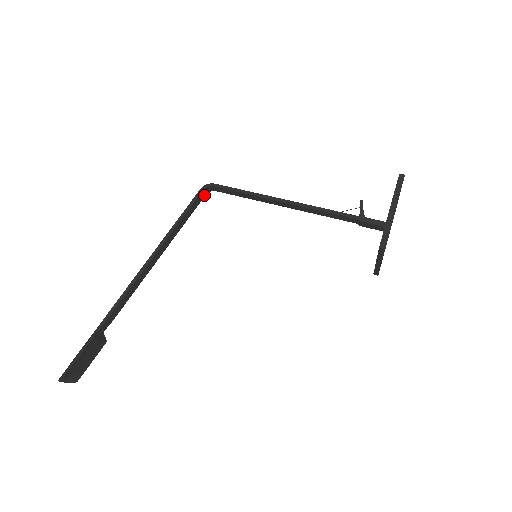
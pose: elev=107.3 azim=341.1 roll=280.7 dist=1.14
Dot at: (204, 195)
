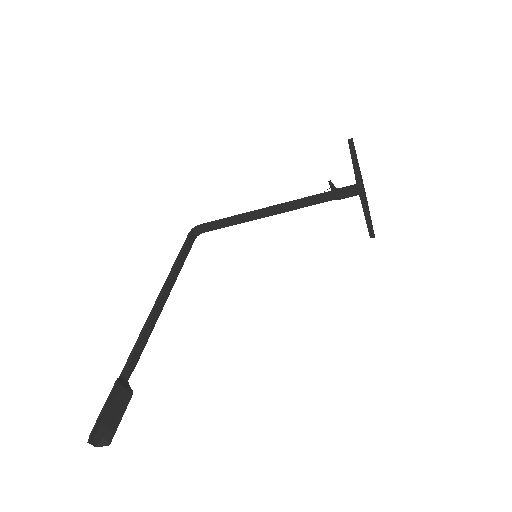
Dot at: (194, 239)
